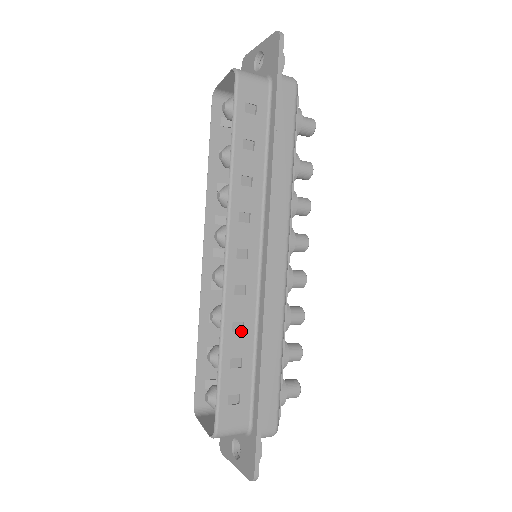
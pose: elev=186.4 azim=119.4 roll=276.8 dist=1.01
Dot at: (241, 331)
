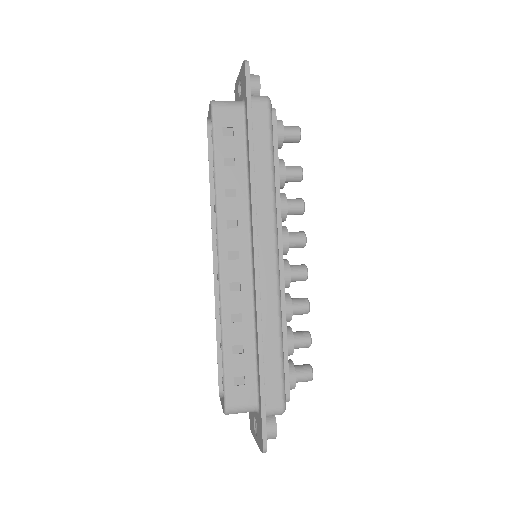
Dot at: (240, 322)
